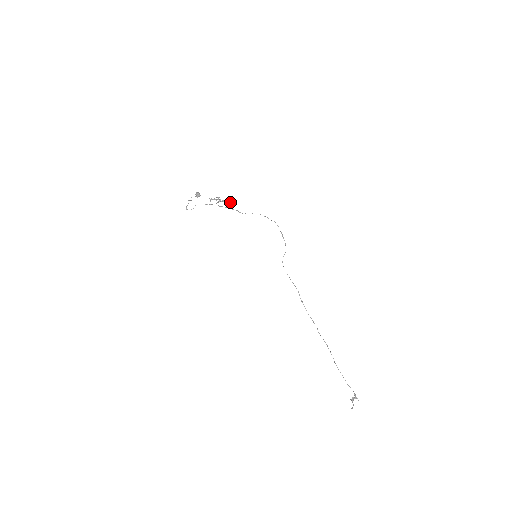
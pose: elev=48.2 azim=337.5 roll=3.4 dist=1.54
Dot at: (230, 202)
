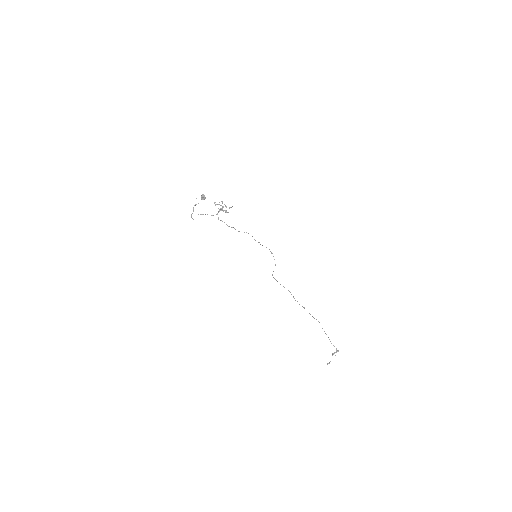
Dot at: (232, 206)
